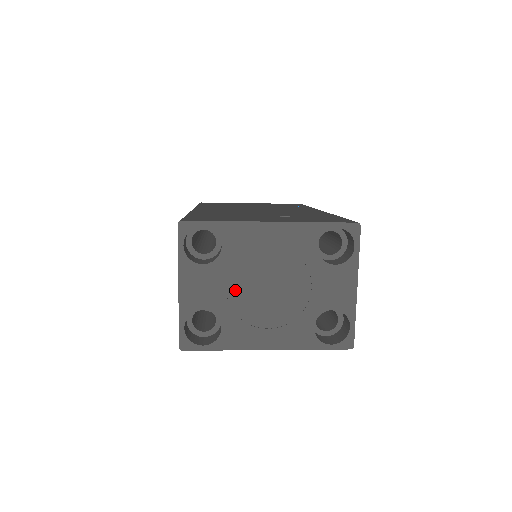
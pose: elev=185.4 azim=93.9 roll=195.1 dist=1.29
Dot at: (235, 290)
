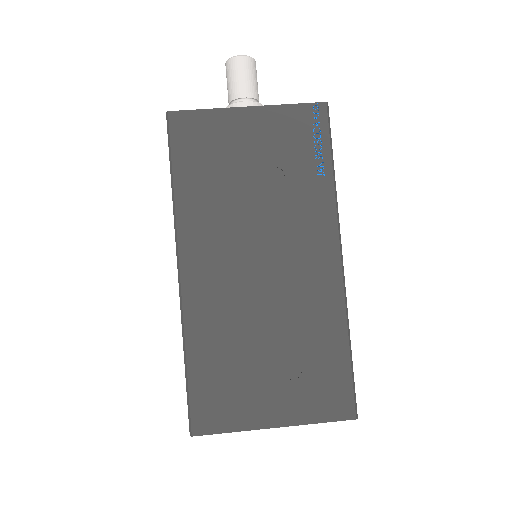
Dot at: occluded
